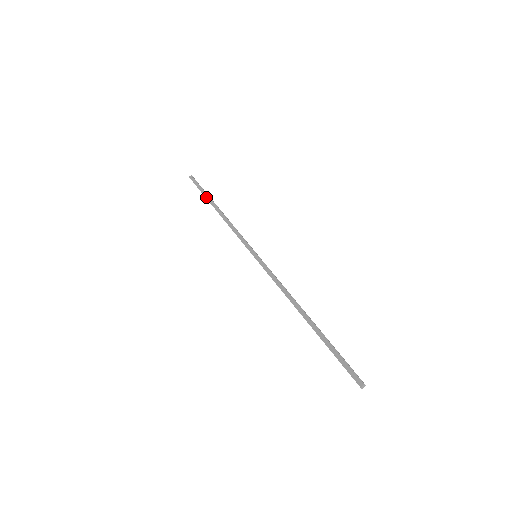
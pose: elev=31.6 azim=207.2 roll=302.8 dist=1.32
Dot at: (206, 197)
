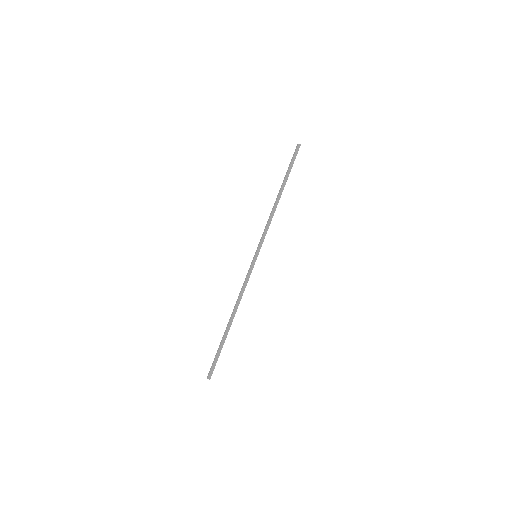
Dot at: (286, 177)
